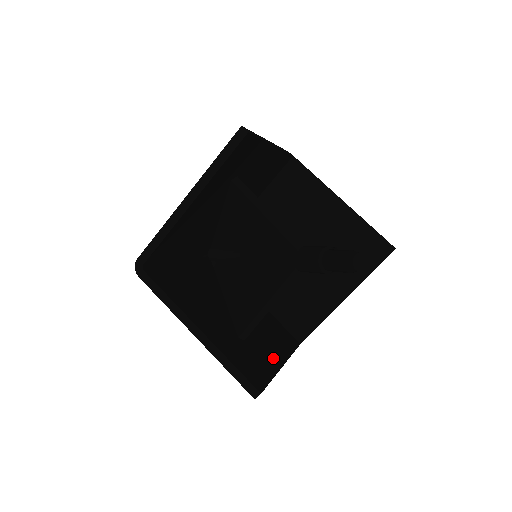
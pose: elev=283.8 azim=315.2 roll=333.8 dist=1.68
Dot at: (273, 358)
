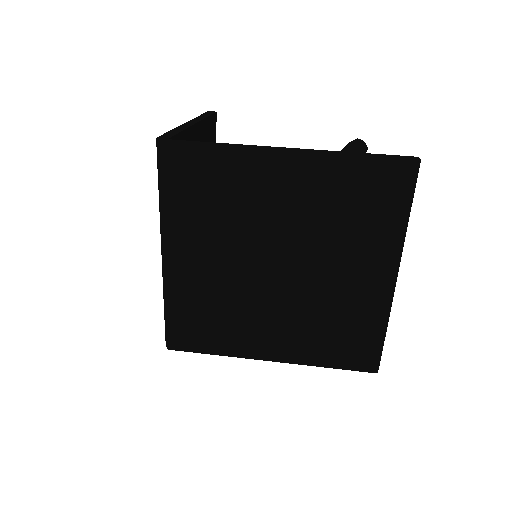
Dot at: occluded
